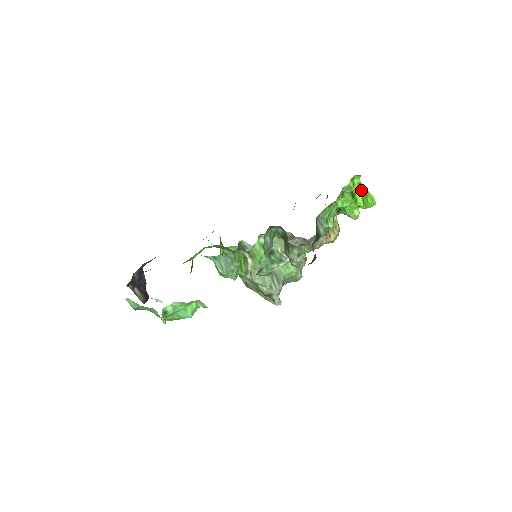
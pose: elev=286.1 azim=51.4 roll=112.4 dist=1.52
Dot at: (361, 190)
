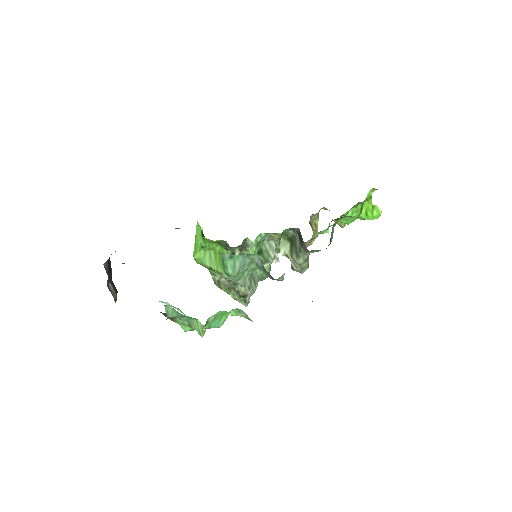
Dot at: (368, 202)
